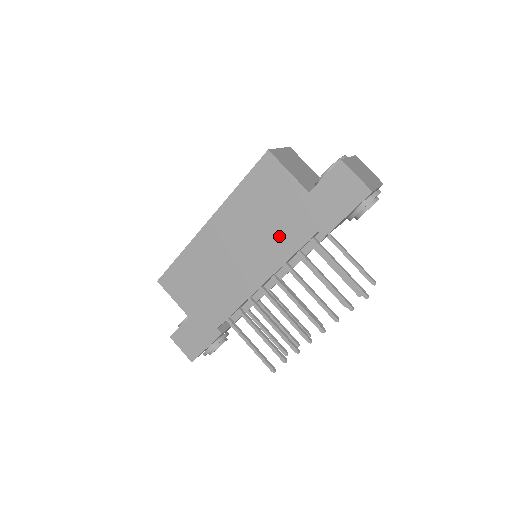
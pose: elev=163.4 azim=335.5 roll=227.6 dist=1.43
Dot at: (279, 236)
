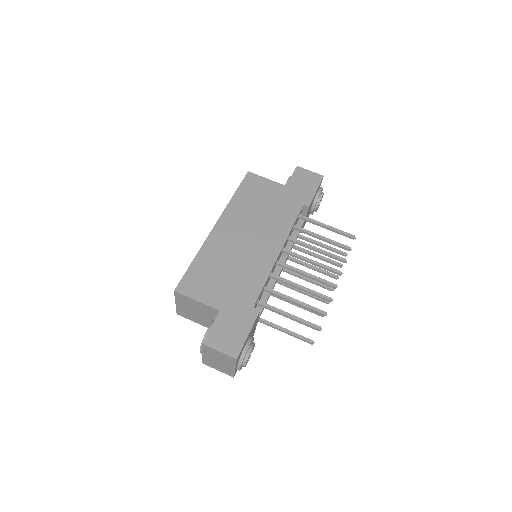
Dot at: (278, 215)
